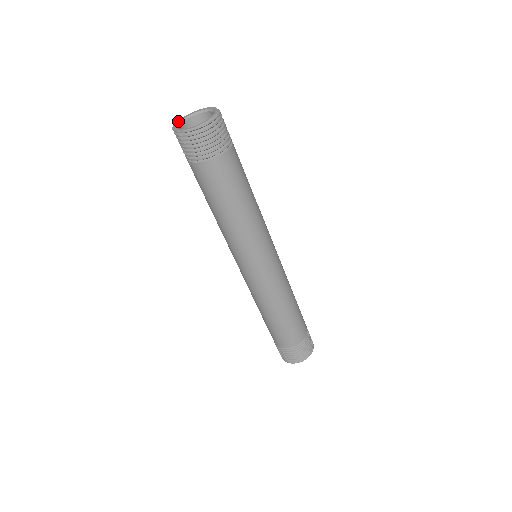
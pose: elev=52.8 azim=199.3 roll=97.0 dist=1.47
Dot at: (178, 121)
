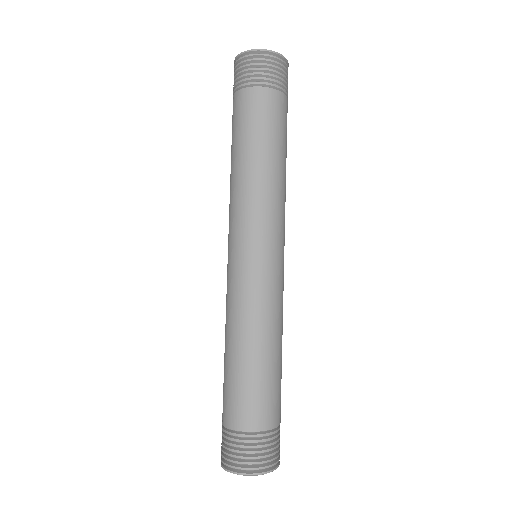
Dot at: occluded
